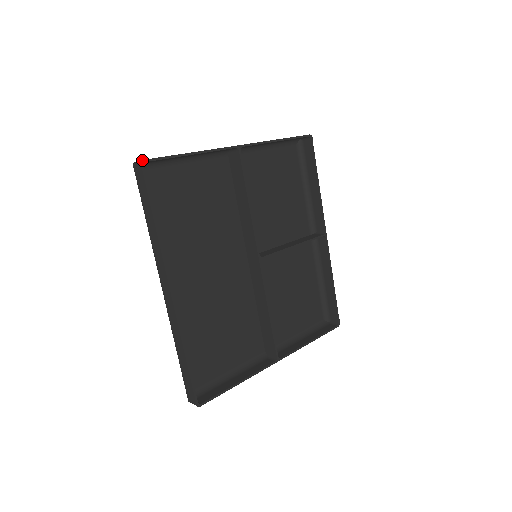
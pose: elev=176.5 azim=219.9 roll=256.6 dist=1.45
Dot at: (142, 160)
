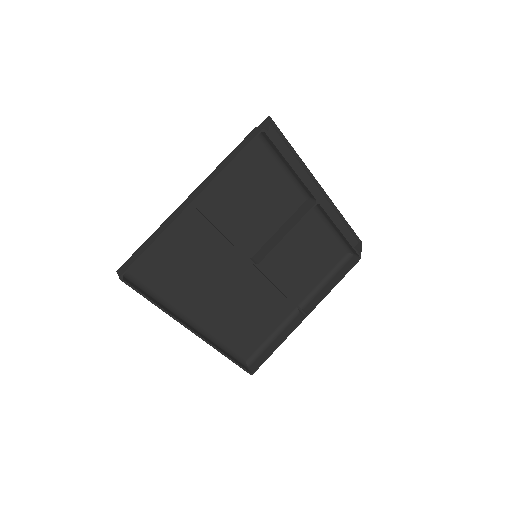
Dot at: (119, 277)
